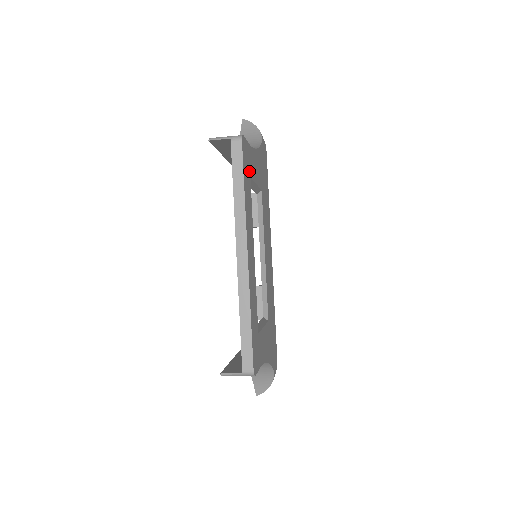
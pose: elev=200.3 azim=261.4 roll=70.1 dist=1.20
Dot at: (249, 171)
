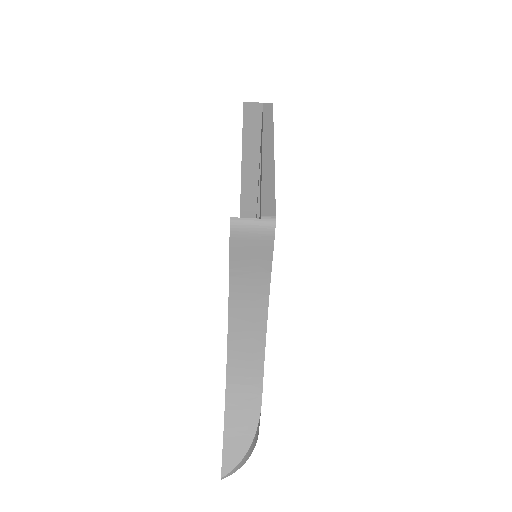
Dot at: occluded
